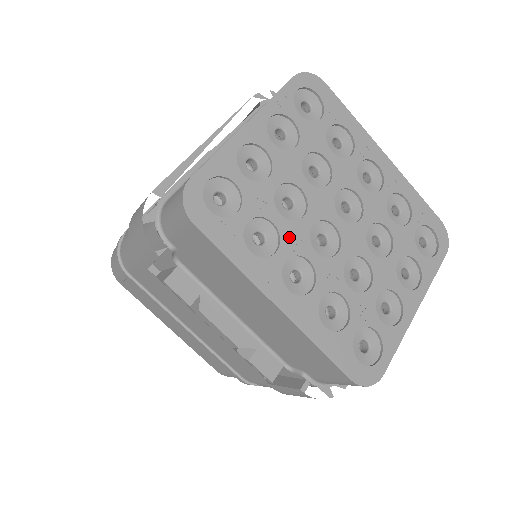
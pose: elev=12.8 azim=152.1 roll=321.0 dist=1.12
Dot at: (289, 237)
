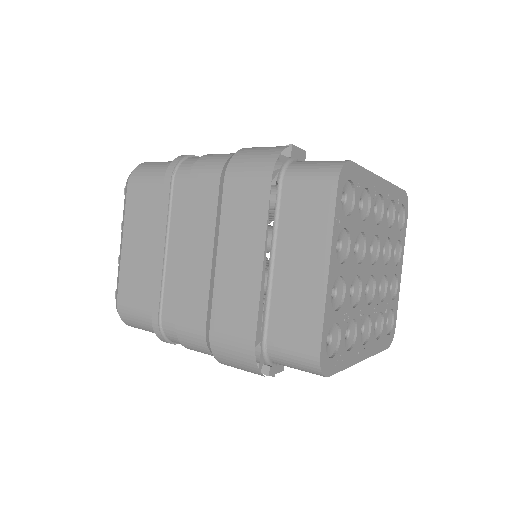
Dot at: (359, 315)
